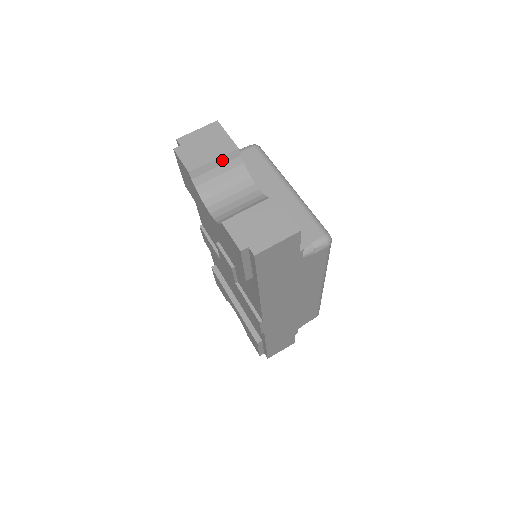
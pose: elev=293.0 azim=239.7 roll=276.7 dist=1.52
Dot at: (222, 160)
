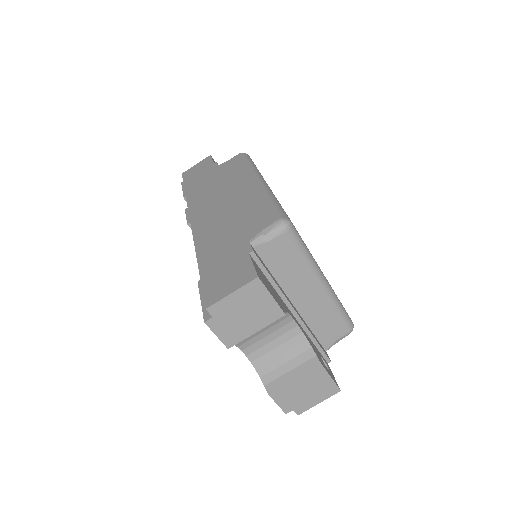
Dot at: (265, 325)
